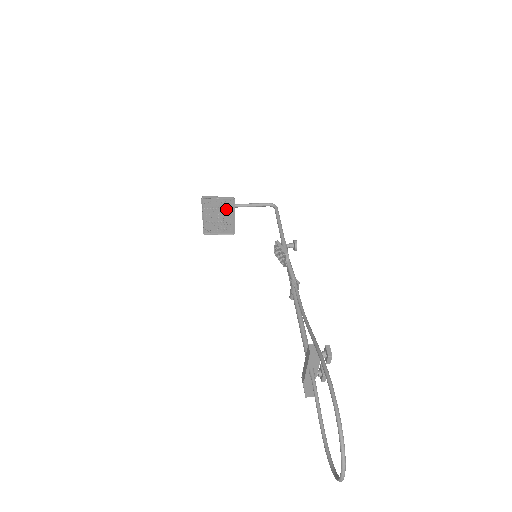
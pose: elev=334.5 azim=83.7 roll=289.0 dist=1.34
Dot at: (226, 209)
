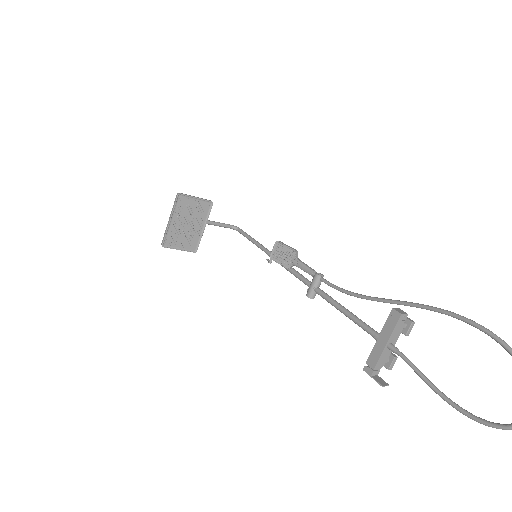
Dot at: (199, 215)
